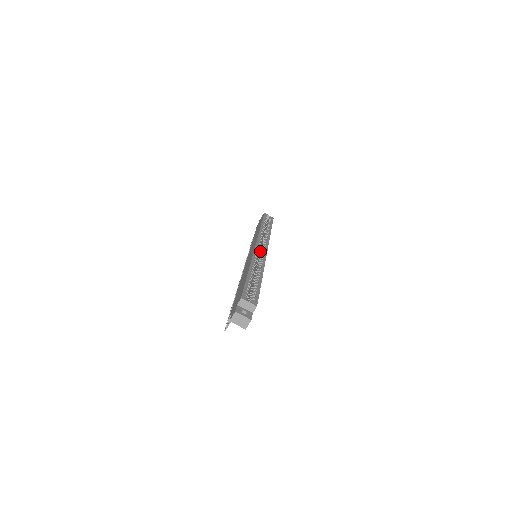
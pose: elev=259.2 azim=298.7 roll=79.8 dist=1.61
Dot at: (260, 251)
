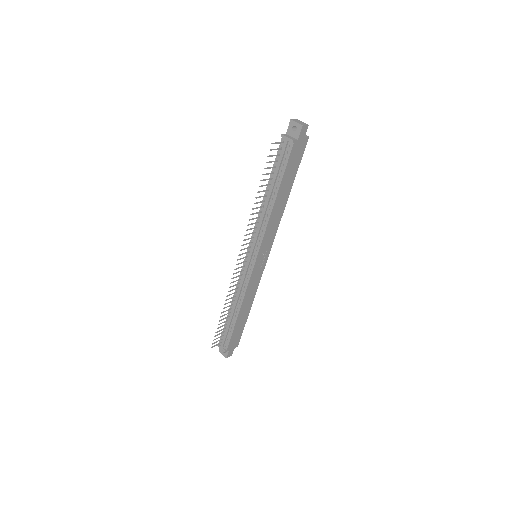
Dot at: occluded
